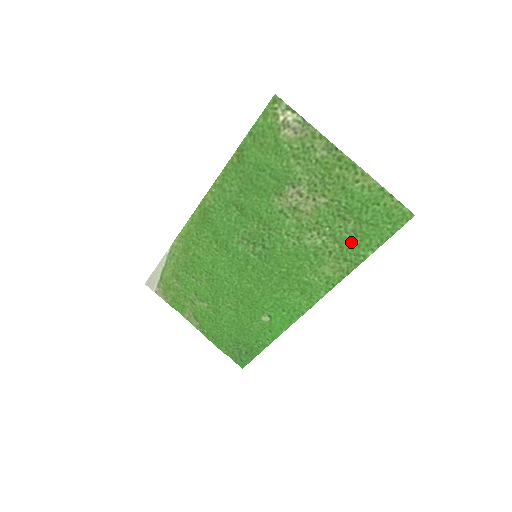
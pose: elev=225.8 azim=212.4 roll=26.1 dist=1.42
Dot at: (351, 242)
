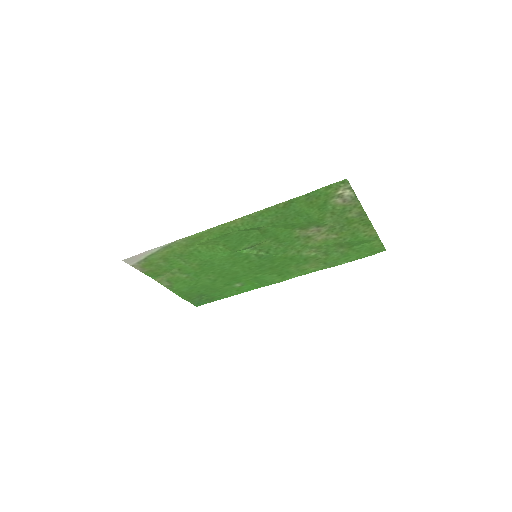
Dot at: (336, 257)
